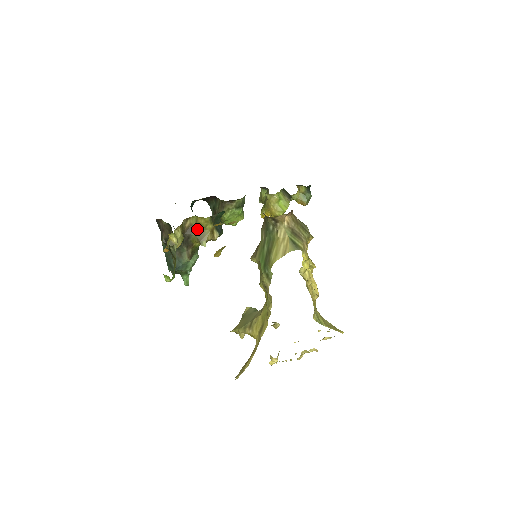
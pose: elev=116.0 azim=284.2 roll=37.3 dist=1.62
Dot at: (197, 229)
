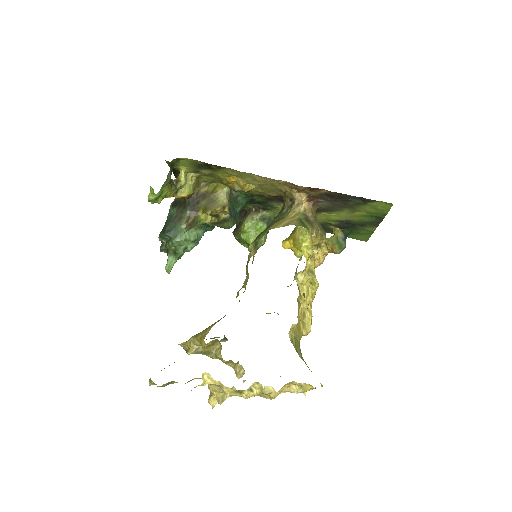
Dot at: (210, 197)
